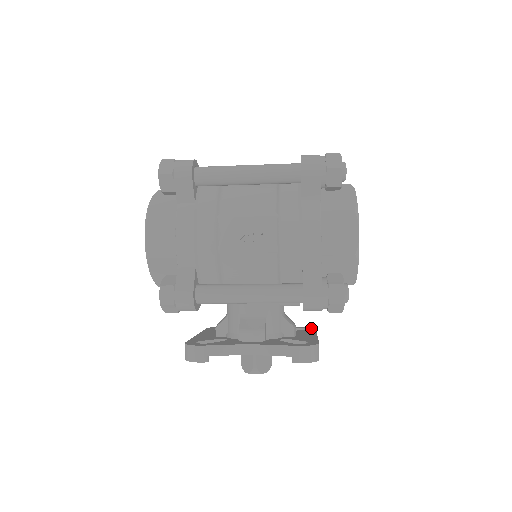
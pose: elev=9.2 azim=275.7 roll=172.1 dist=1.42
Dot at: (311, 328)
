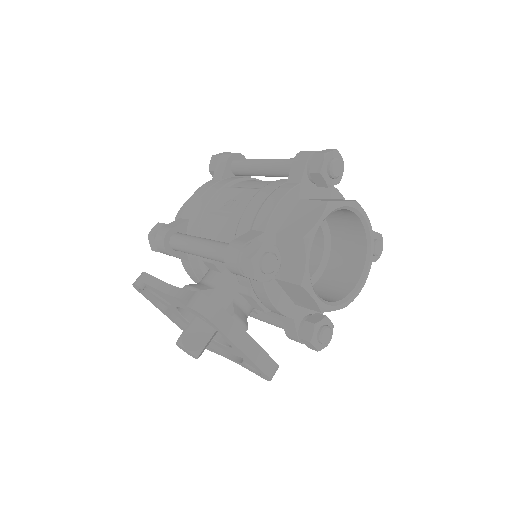
Dot at: occluded
